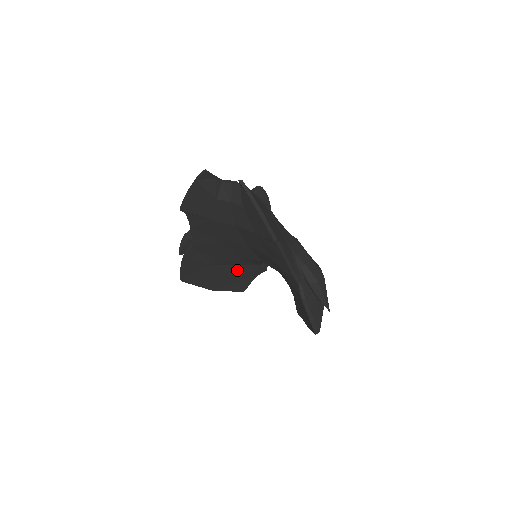
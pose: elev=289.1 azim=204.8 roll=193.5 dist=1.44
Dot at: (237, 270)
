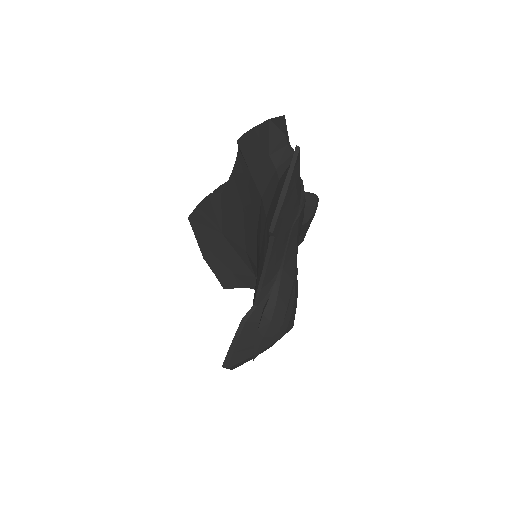
Dot at: (236, 261)
